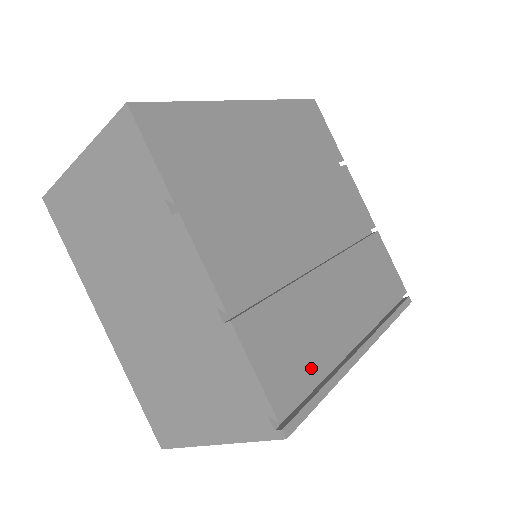
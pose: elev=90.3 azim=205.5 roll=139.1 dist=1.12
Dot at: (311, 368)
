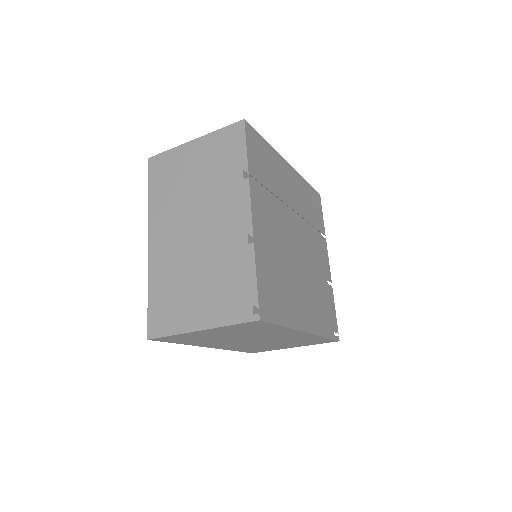
Dot at: (280, 305)
